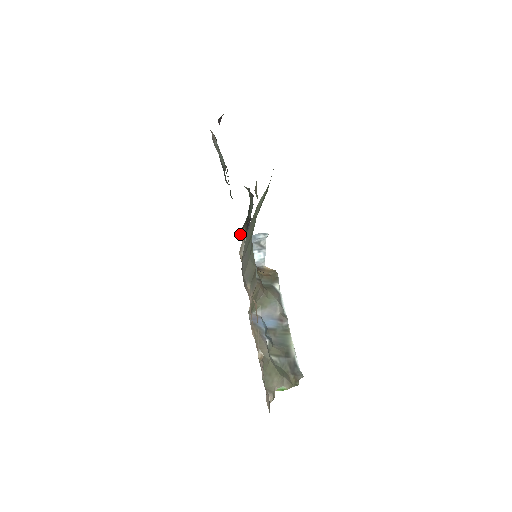
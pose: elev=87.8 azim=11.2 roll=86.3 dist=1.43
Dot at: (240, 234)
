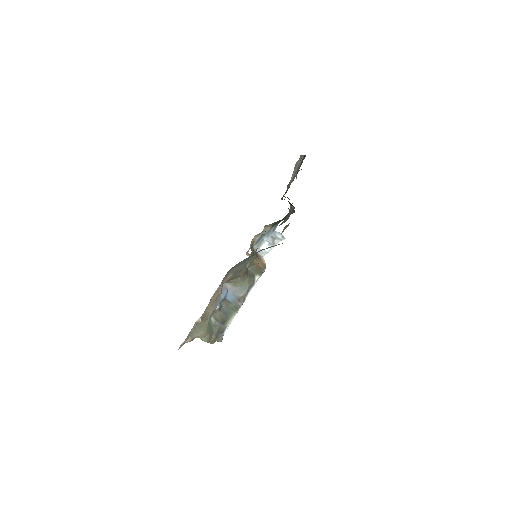
Dot at: (266, 226)
